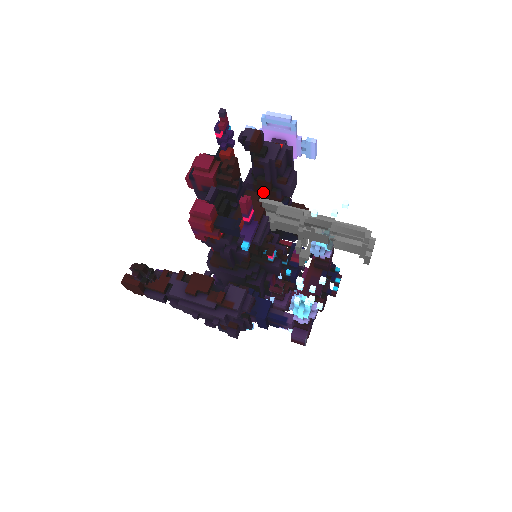
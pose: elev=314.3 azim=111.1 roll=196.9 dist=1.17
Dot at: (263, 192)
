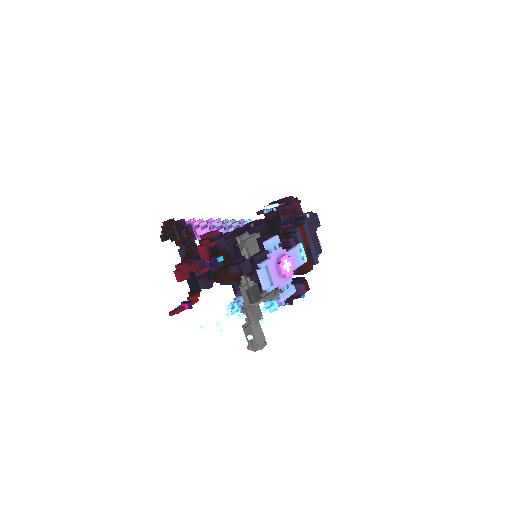
Dot at: occluded
